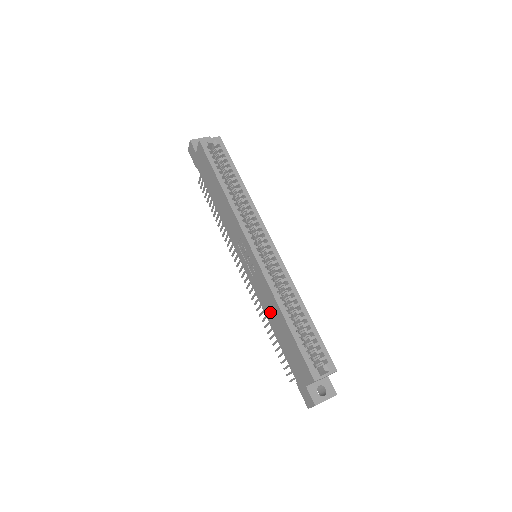
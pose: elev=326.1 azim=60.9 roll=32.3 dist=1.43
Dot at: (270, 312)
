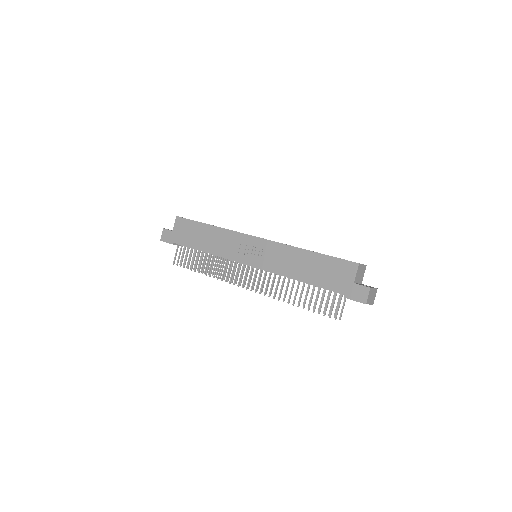
Dot at: (292, 267)
